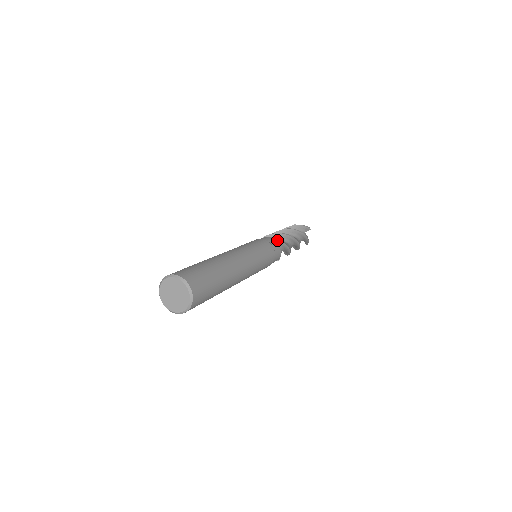
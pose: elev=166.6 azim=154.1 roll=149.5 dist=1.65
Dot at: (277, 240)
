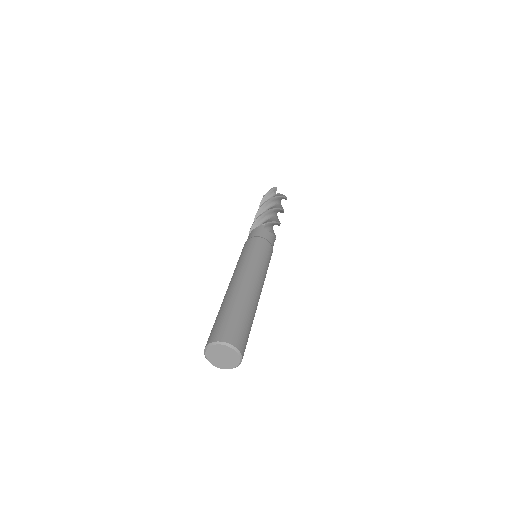
Dot at: occluded
